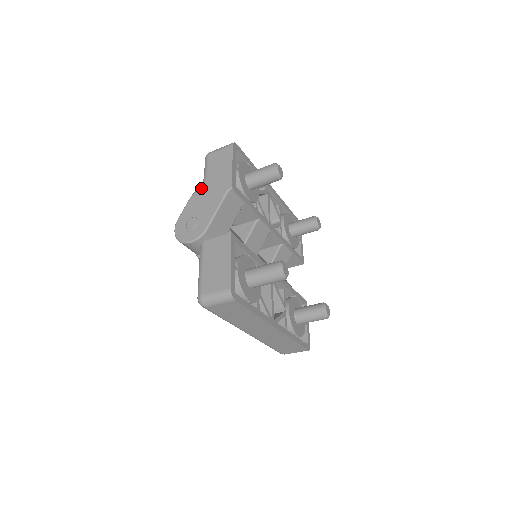
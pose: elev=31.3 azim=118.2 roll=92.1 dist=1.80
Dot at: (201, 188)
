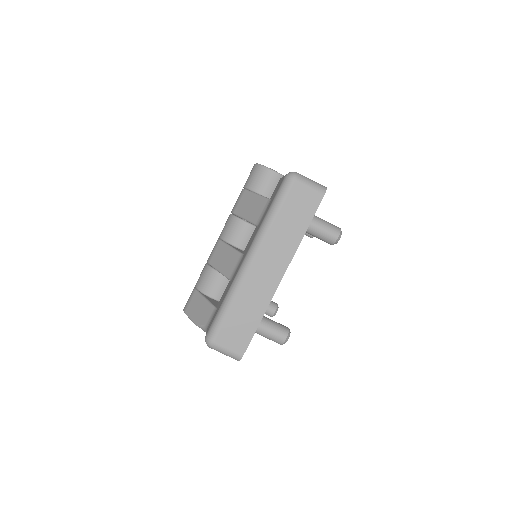
Dot at: occluded
